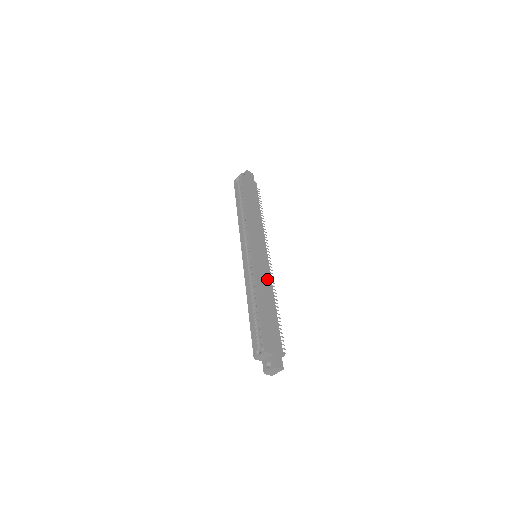
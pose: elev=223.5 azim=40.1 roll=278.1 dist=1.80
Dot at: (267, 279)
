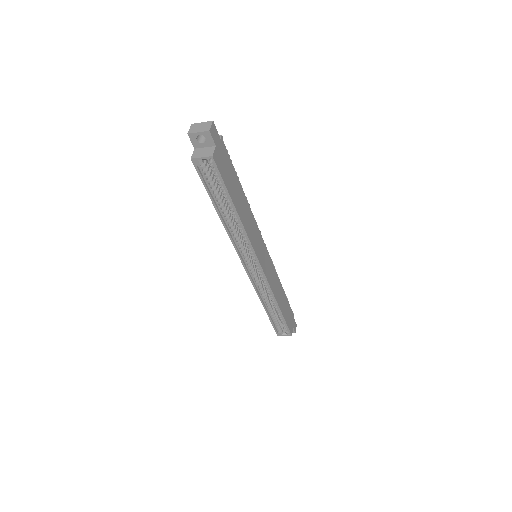
Dot at: (274, 275)
